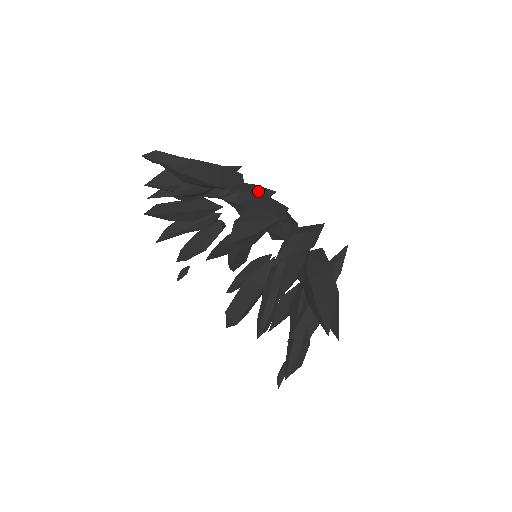
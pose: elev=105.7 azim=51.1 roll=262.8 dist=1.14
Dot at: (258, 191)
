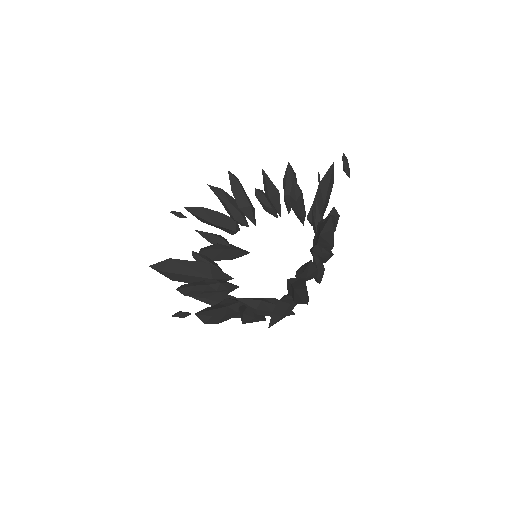
Dot at: occluded
